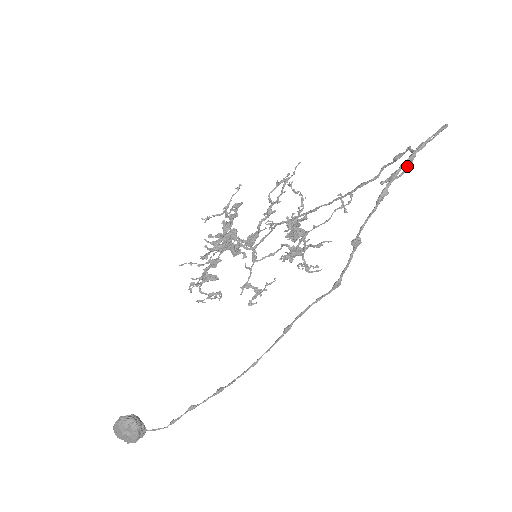
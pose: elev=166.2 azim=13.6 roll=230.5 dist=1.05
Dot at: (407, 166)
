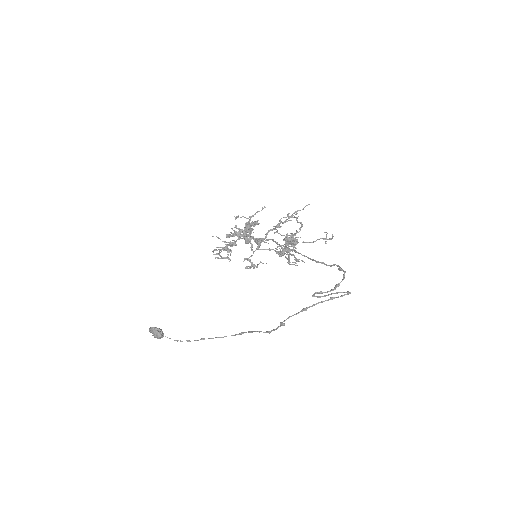
Dot at: (332, 289)
